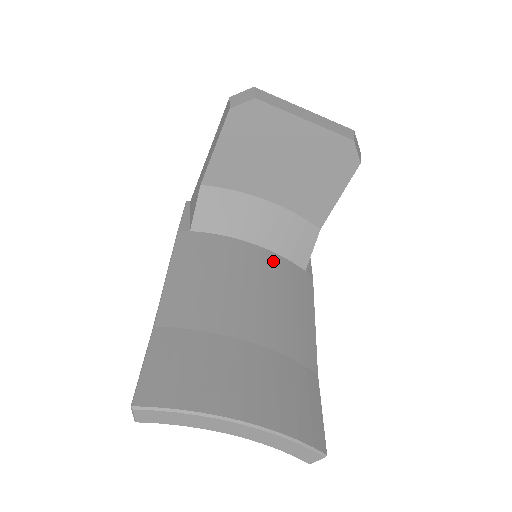
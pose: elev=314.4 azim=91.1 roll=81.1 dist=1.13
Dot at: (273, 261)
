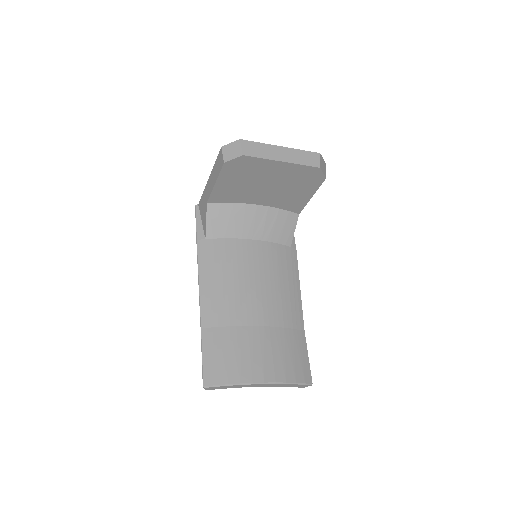
Dot at: (267, 250)
